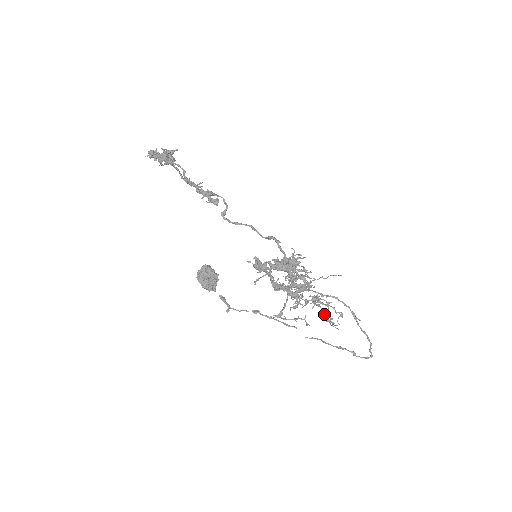
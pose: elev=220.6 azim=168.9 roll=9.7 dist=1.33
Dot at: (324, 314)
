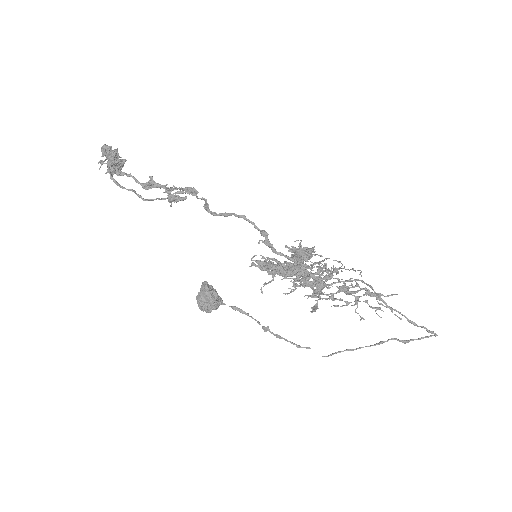
Dot at: (367, 291)
